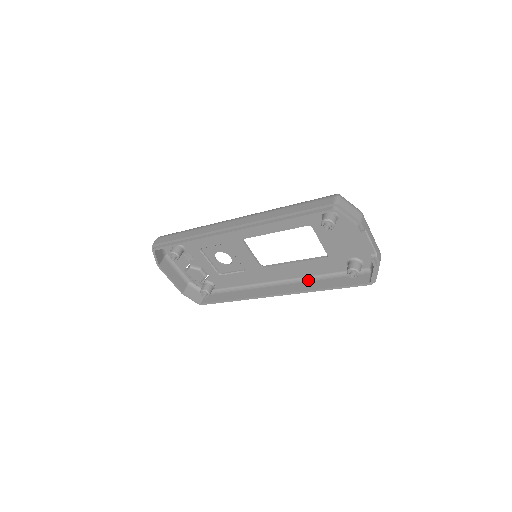
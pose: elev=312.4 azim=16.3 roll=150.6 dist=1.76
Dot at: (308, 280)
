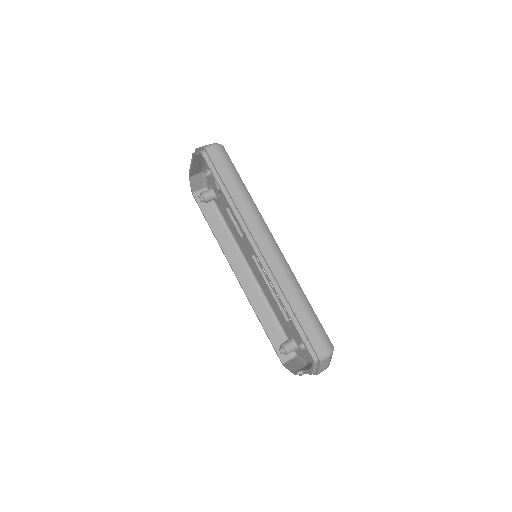
Dot at: (264, 300)
